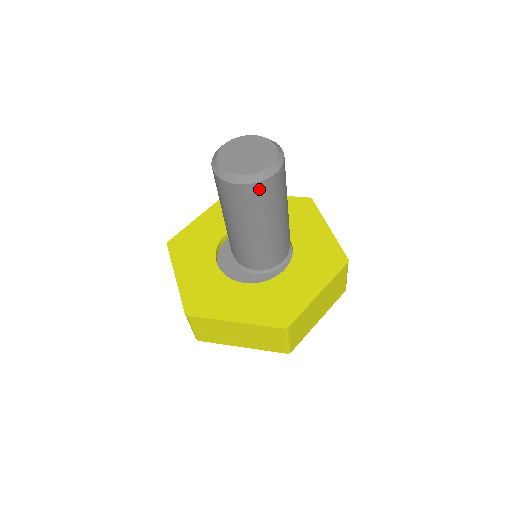
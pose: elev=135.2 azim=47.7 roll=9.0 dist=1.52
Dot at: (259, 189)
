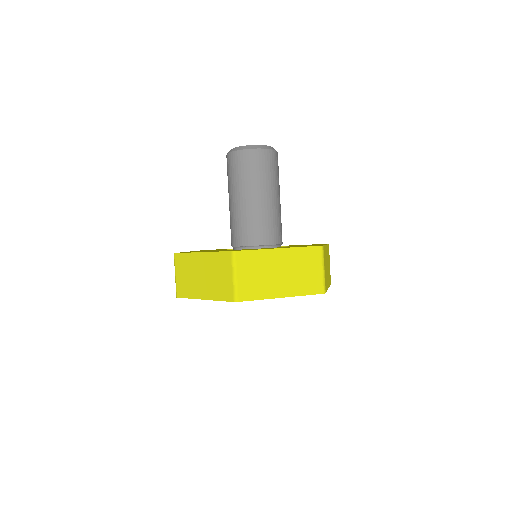
Dot at: (271, 156)
